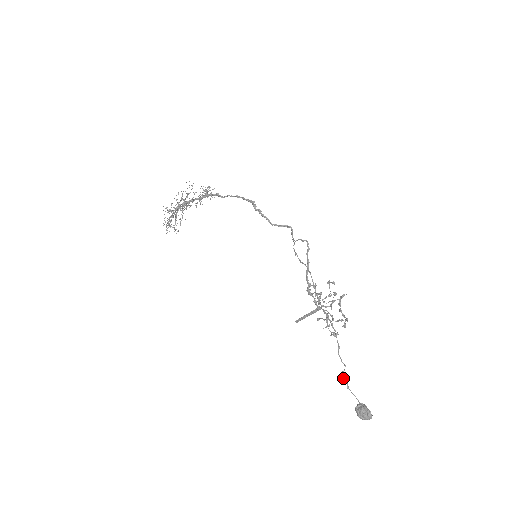
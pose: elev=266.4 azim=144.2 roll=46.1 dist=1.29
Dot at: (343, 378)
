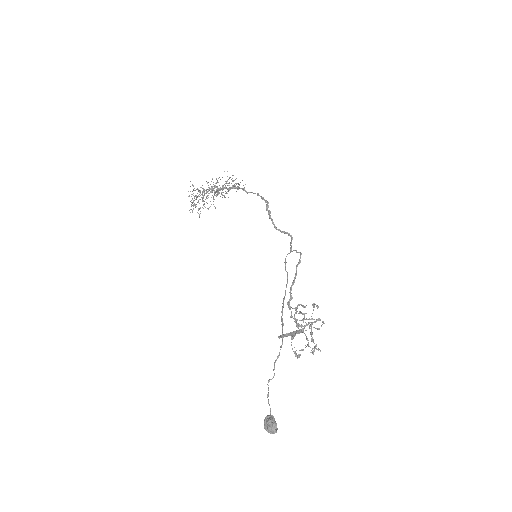
Dot at: occluded
